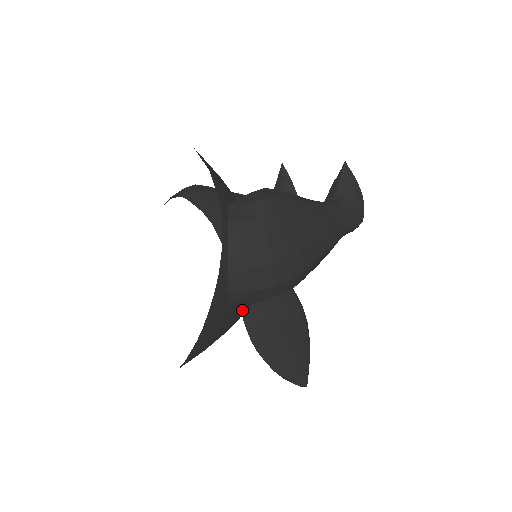
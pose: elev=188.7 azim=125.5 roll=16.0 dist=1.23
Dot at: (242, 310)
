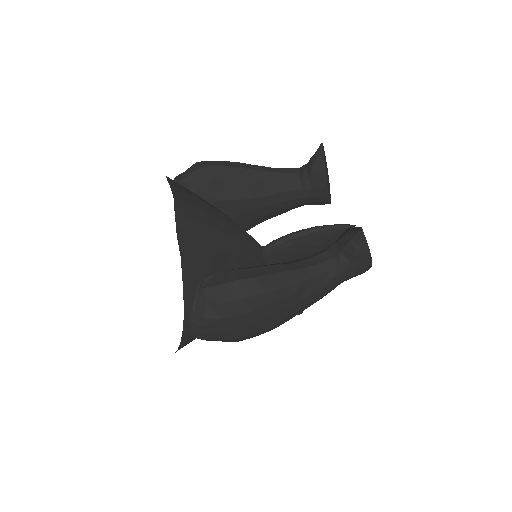
Dot at: occluded
